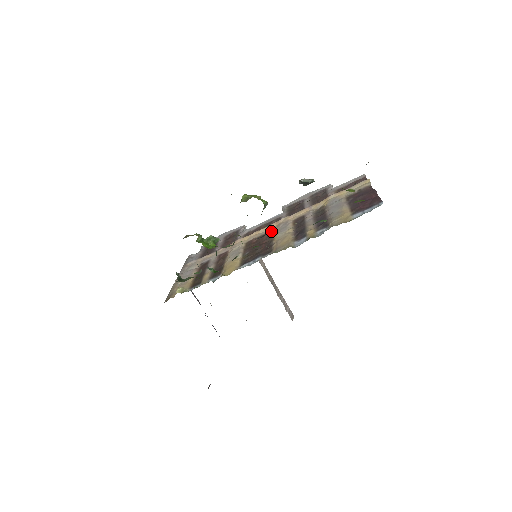
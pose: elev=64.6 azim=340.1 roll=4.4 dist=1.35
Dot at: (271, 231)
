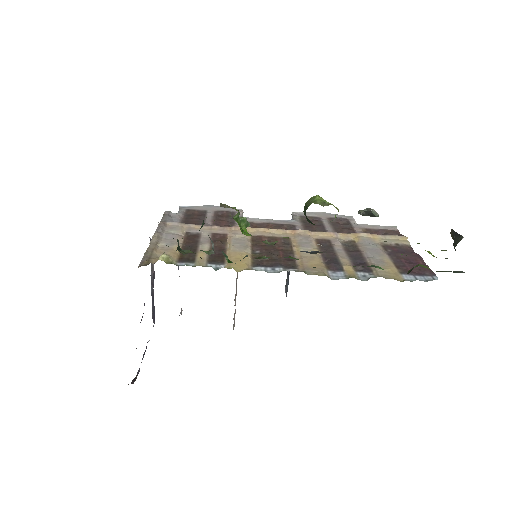
Dot at: (287, 238)
